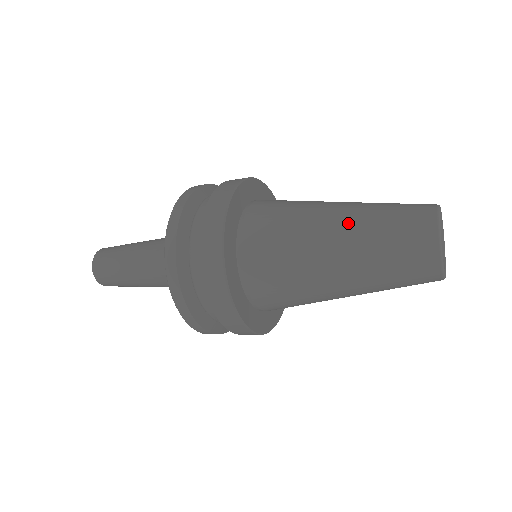
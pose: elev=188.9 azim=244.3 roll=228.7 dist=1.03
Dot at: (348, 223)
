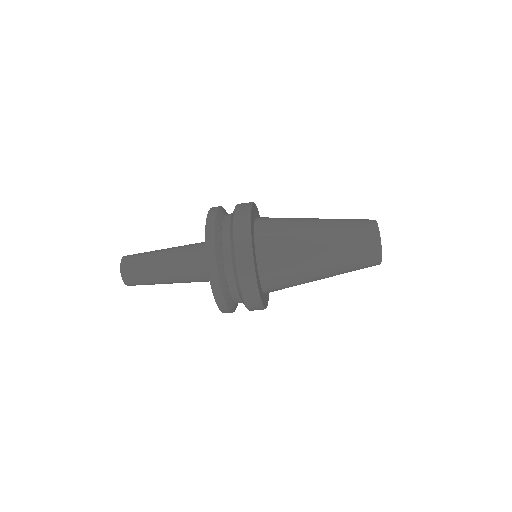
Dot at: (325, 222)
